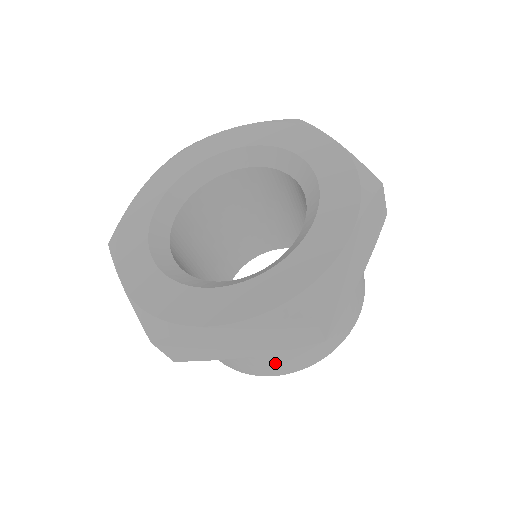
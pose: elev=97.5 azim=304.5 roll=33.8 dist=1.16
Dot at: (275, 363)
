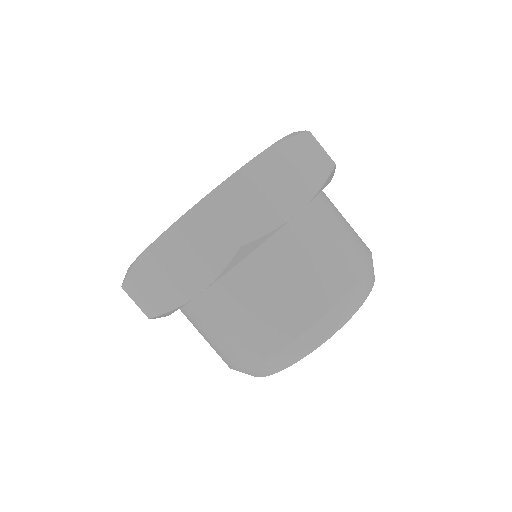
Dot at: (333, 260)
